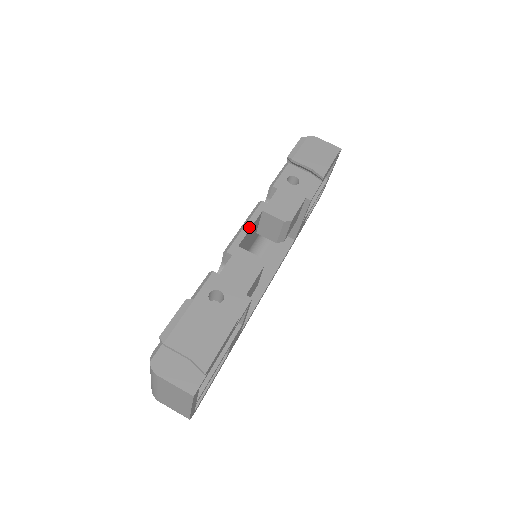
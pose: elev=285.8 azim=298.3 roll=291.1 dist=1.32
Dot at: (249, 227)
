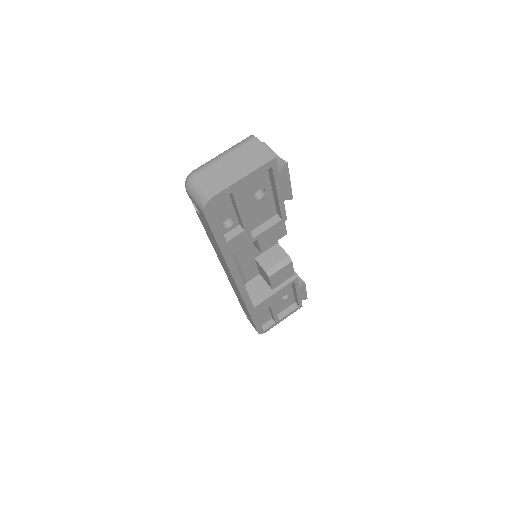
Dot at: occluded
